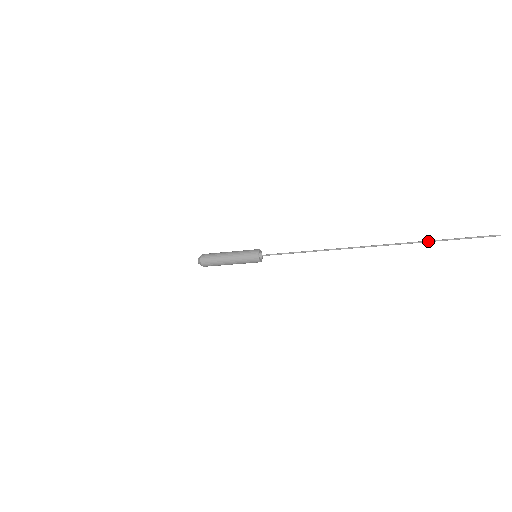
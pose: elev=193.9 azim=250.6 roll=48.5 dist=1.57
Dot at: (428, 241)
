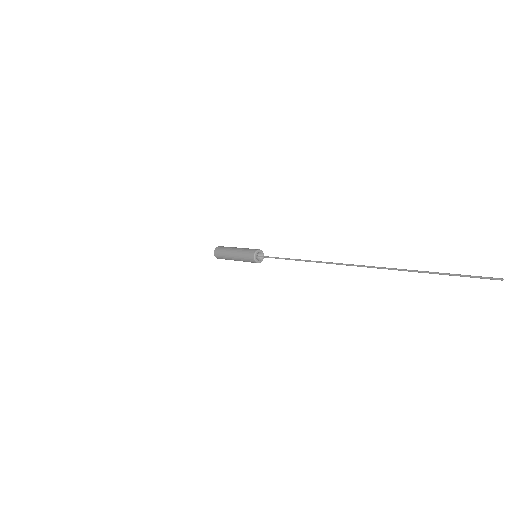
Dot at: (412, 270)
